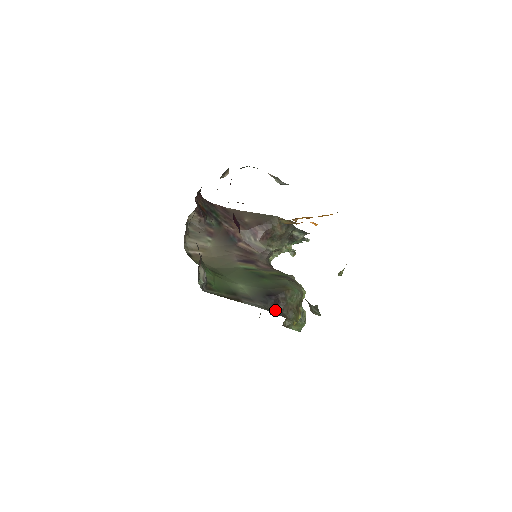
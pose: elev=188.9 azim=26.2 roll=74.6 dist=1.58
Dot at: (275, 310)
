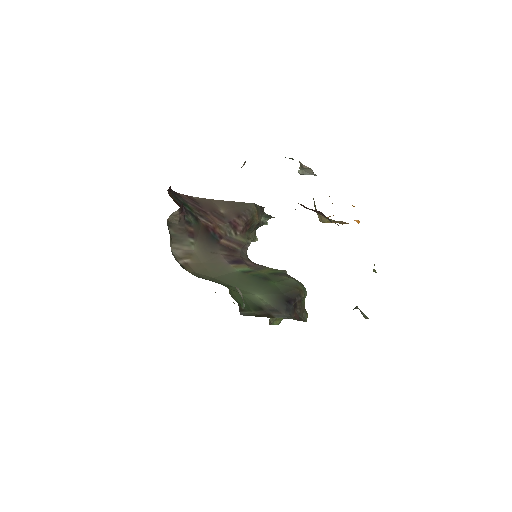
Dot at: (295, 316)
